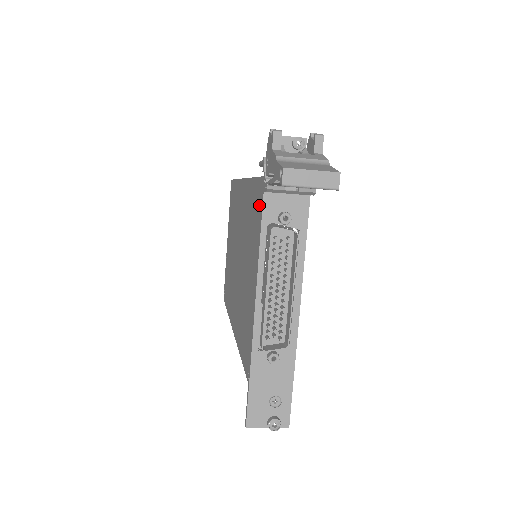
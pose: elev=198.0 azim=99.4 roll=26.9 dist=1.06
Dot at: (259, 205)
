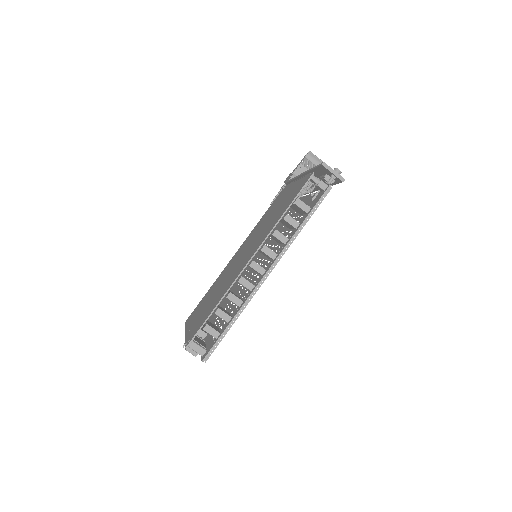
Dot at: (281, 193)
